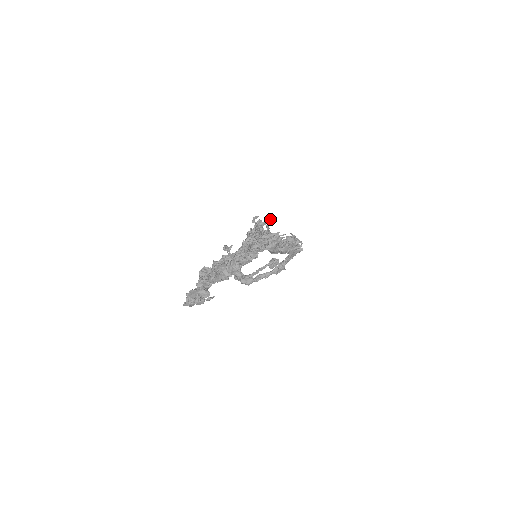
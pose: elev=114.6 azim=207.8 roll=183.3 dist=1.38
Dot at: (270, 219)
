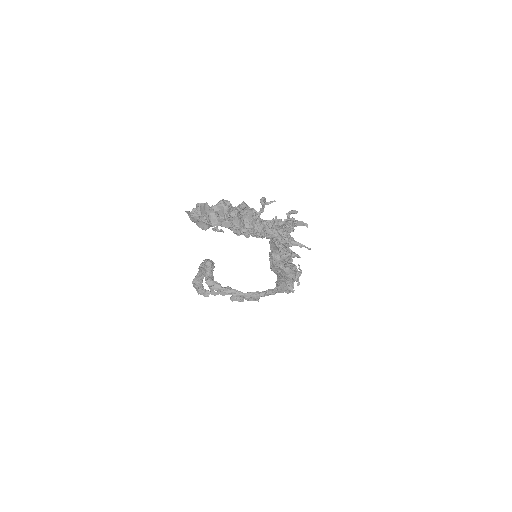
Dot at: occluded
